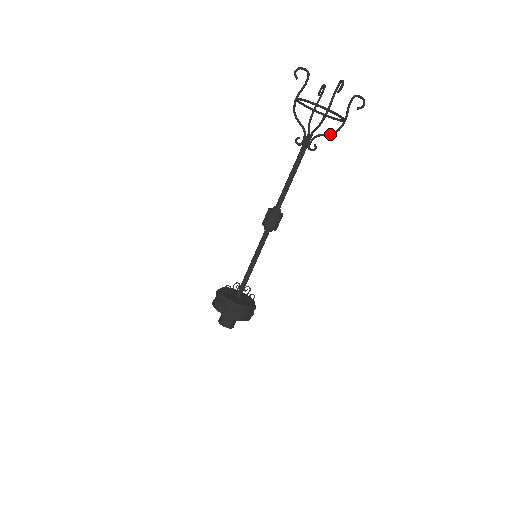
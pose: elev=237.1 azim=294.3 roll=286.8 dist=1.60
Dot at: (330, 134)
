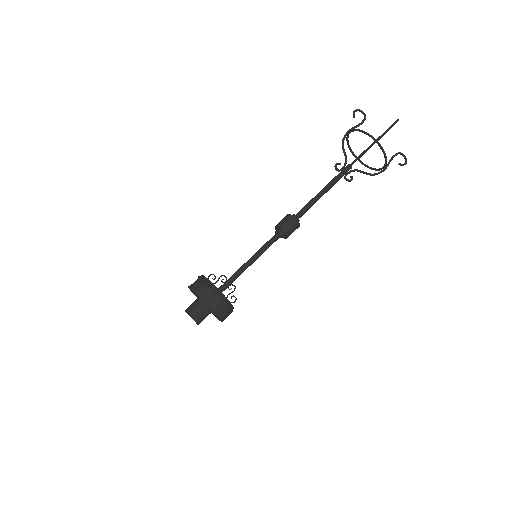
Dot at: (368, 173)
